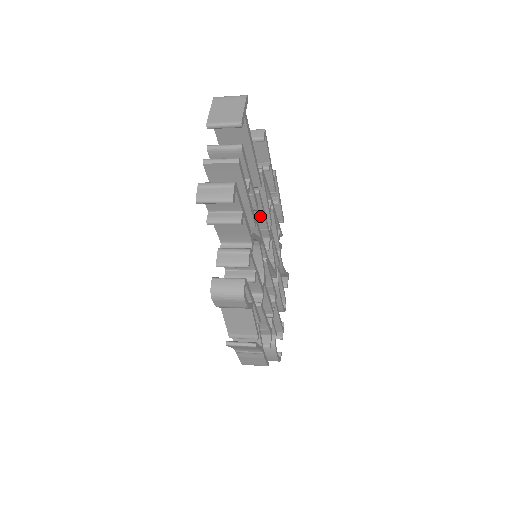
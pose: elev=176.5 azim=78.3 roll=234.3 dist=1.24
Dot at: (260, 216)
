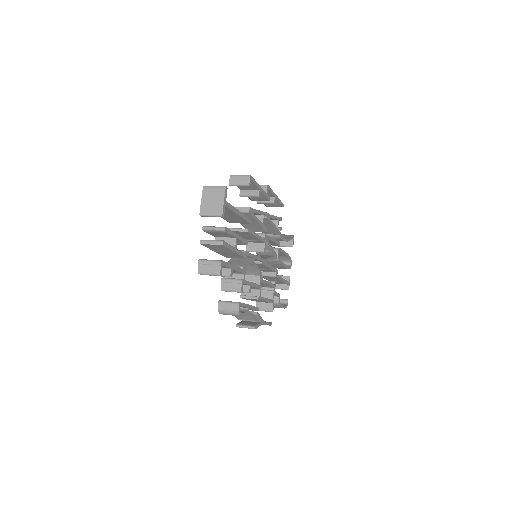
Dot at: (253, 237)
